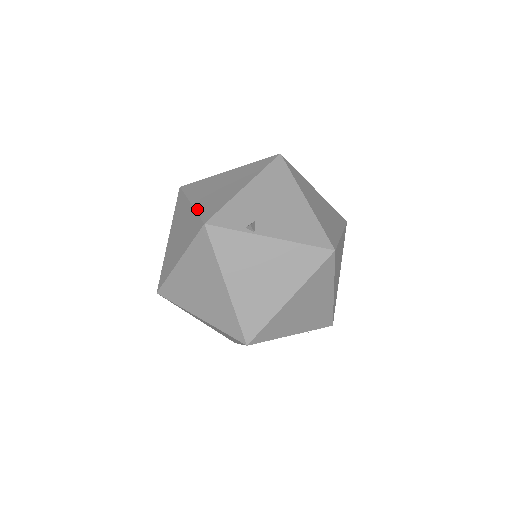
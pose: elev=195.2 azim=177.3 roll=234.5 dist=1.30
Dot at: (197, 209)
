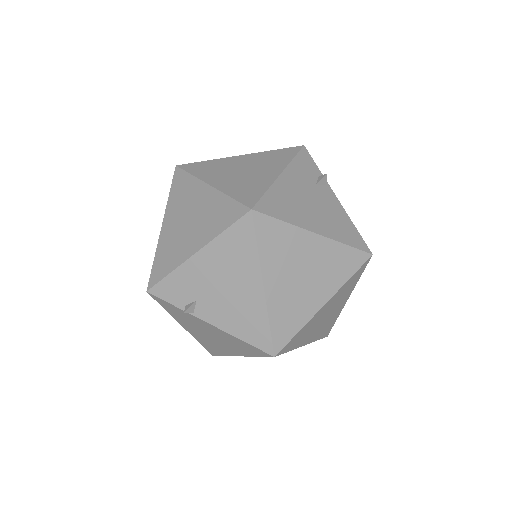
Dot at: (157, 250)
